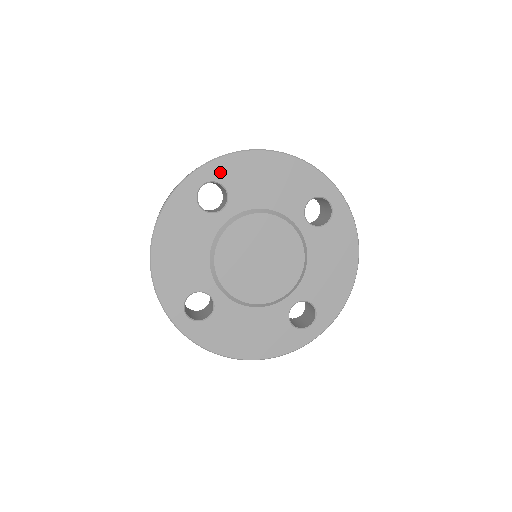
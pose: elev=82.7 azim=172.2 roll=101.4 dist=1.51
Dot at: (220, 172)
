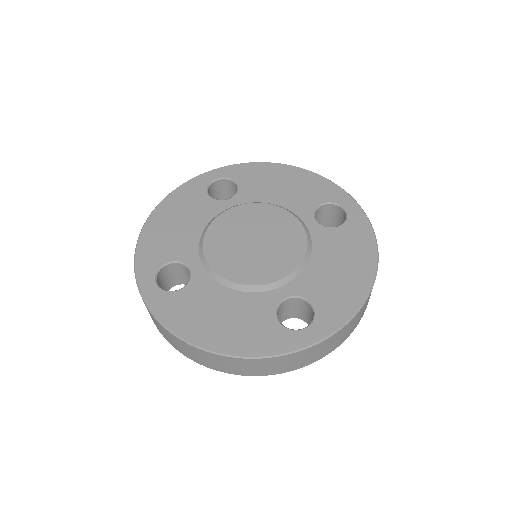
Dot at: (236, 173)
